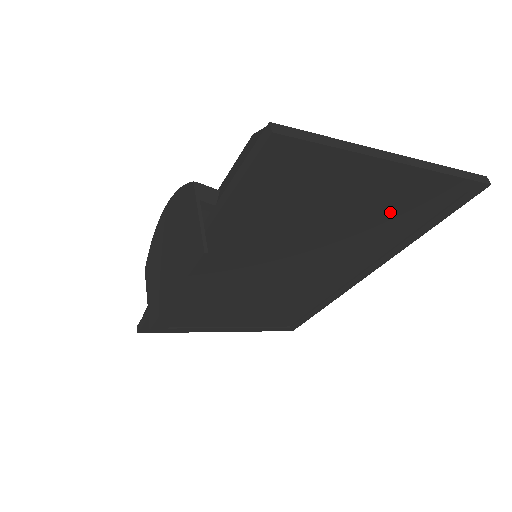
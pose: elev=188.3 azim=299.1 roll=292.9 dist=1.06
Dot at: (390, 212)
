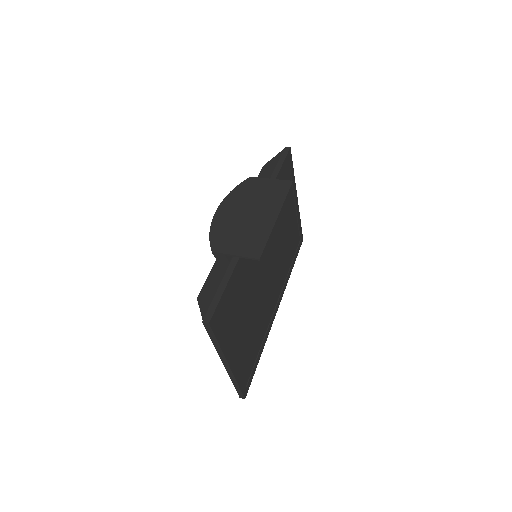
Dot at: (290, 238)
